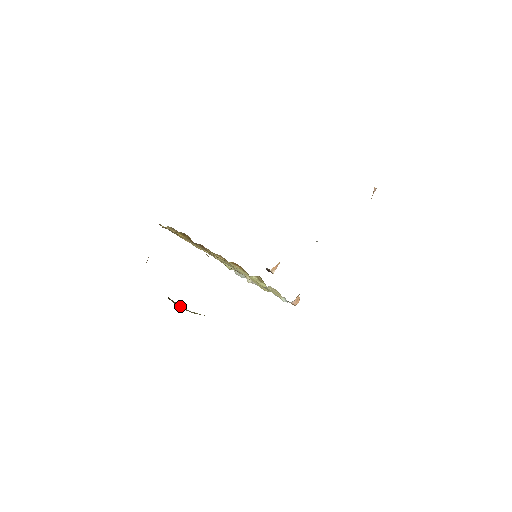
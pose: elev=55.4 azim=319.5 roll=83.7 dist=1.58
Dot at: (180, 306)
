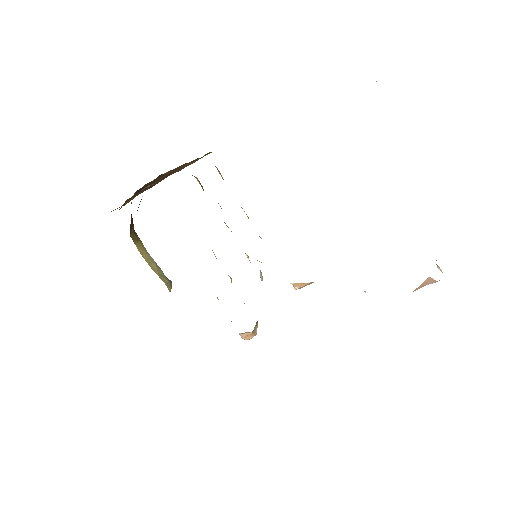
Dot at: (146, 251)
